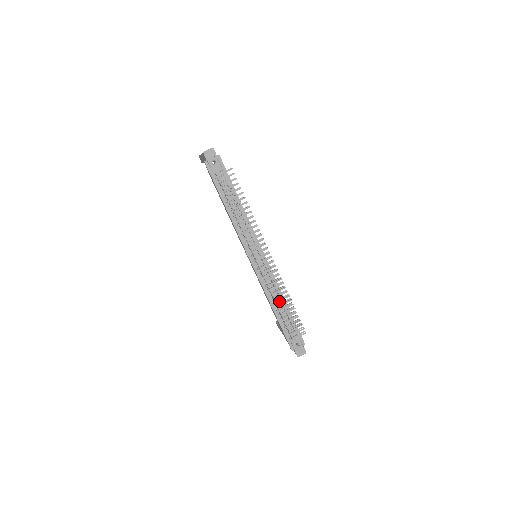
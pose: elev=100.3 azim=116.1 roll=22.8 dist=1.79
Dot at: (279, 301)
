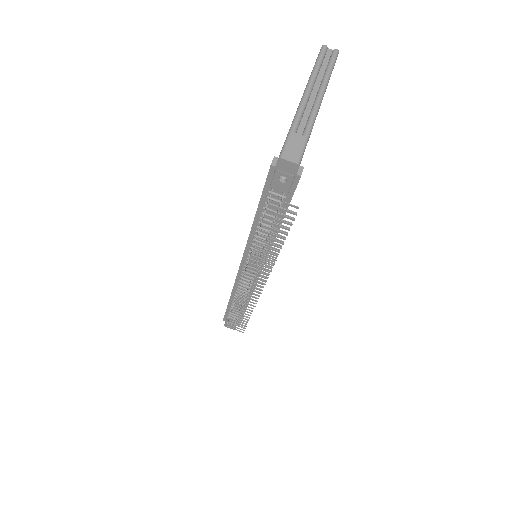
Dot at: occluded
